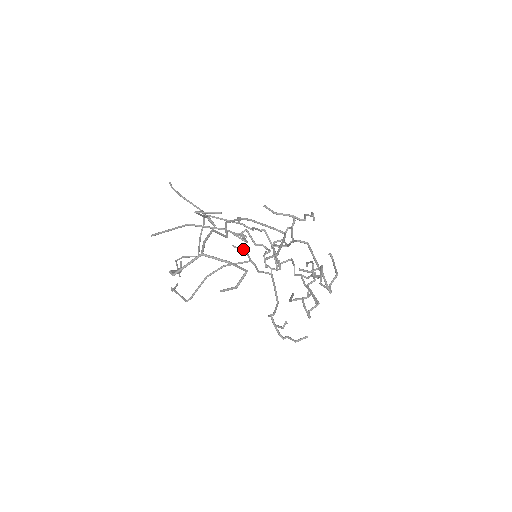
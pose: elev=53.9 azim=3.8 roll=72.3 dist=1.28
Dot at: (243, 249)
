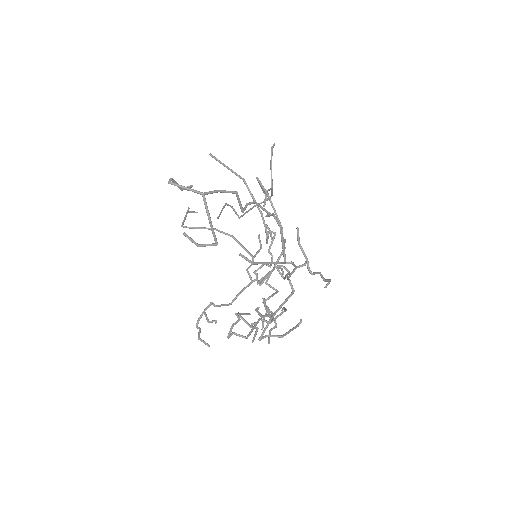
Dot at: (261, 245)
